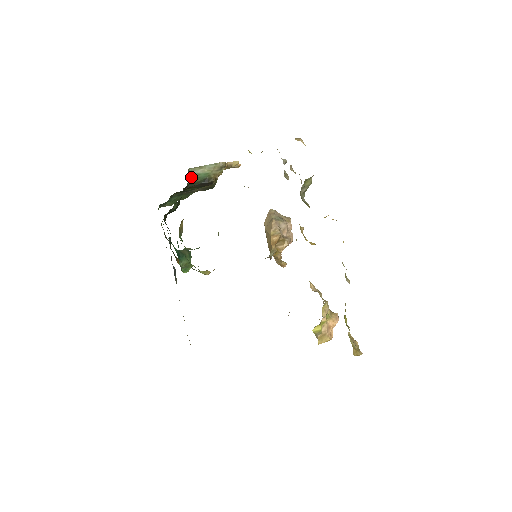
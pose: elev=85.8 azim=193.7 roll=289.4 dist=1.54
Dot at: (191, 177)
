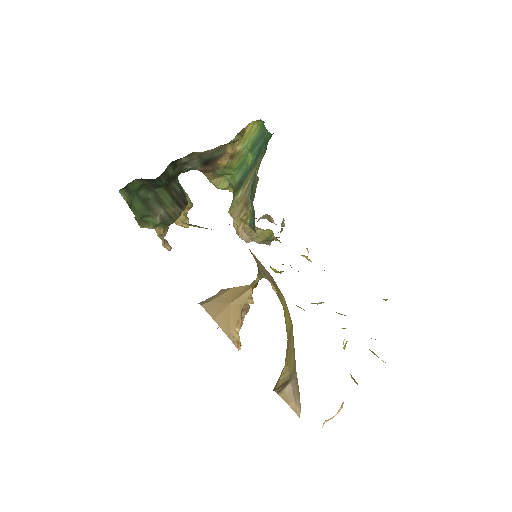
Dot at: (177, 178)
